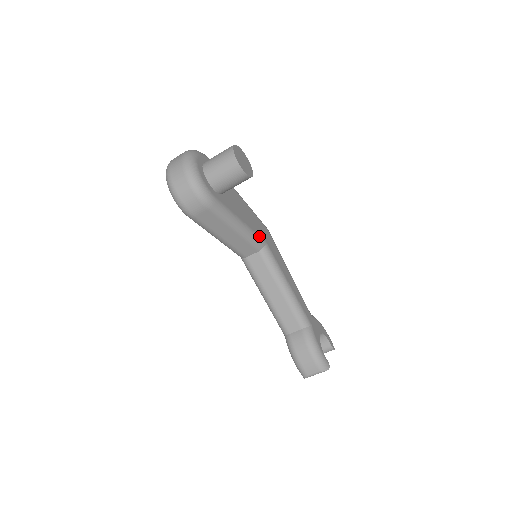
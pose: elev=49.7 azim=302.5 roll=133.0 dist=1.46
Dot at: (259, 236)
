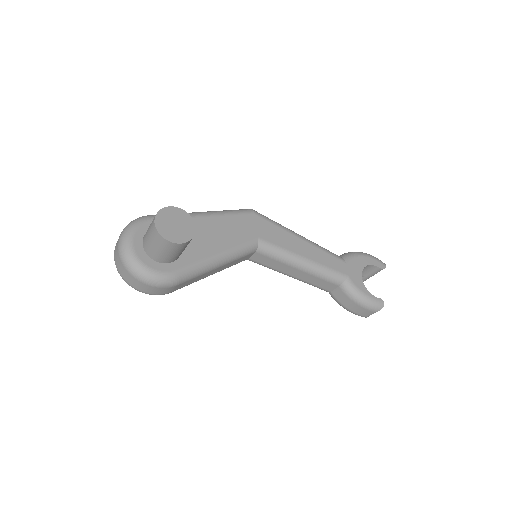
Dot at: (246, 242)
